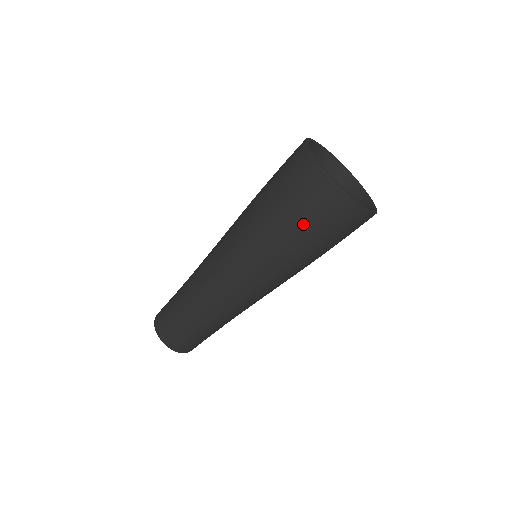
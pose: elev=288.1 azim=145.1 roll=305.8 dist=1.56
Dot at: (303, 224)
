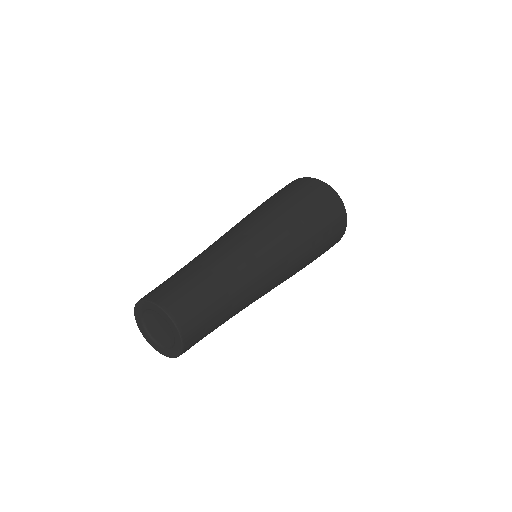
Dot at: (314, 206)
